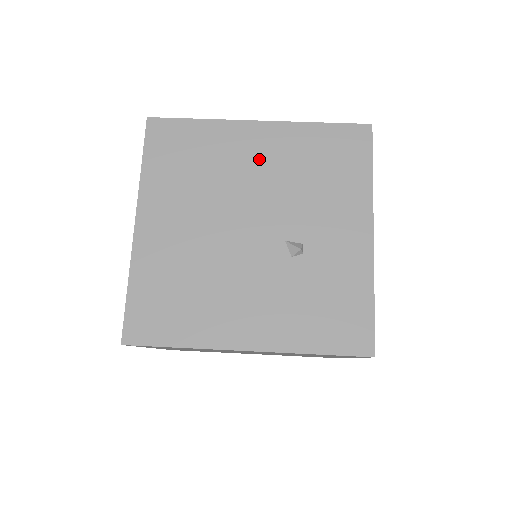
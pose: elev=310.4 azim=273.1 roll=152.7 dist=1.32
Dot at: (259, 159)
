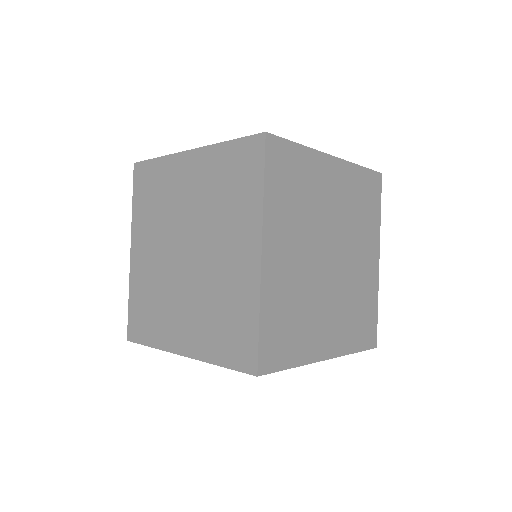
Dot at: occluded
